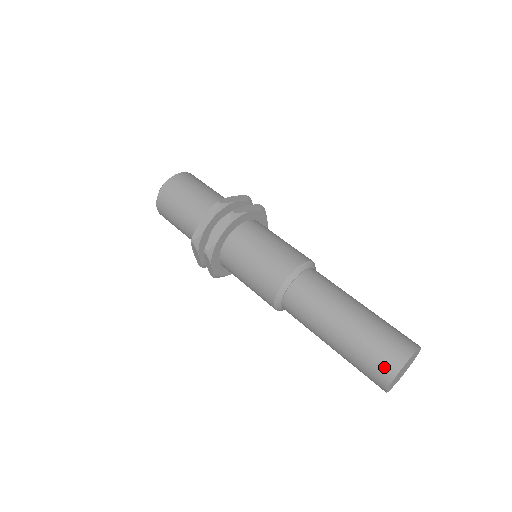
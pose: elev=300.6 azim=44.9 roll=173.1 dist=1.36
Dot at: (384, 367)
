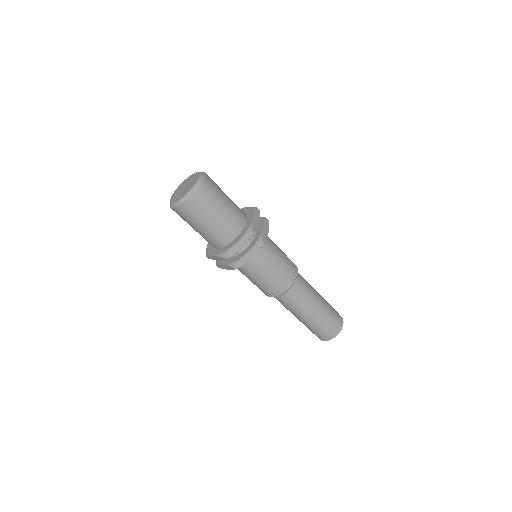
Dot at: (329, 334)
